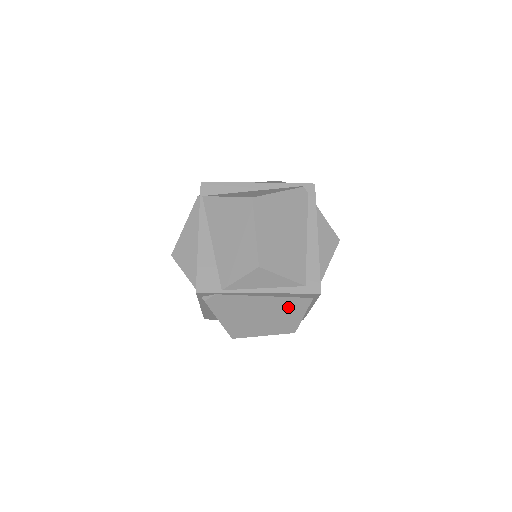
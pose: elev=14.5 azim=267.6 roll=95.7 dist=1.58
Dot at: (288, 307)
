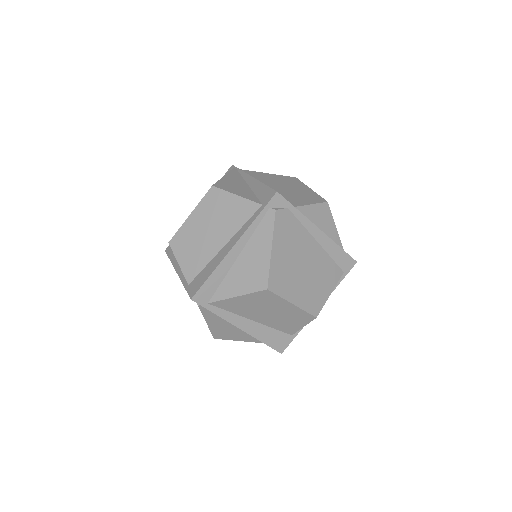
Dot at: (325, 271)
